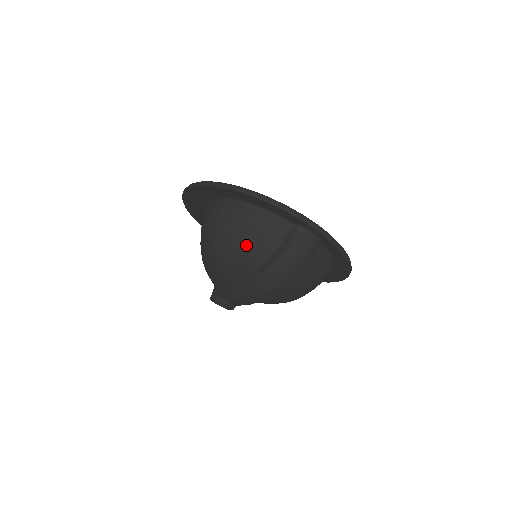
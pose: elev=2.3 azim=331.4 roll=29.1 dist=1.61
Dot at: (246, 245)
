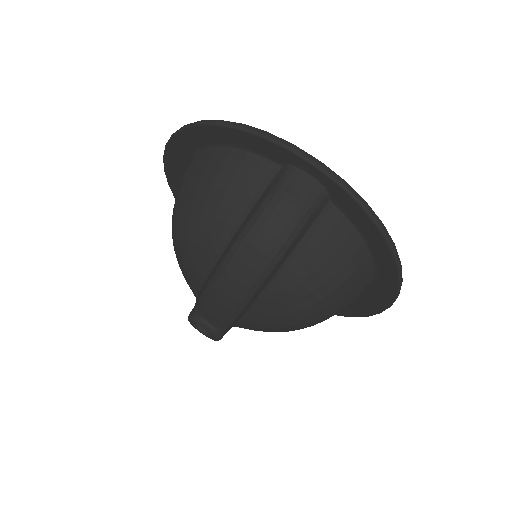
Dot at: (212, 206)
